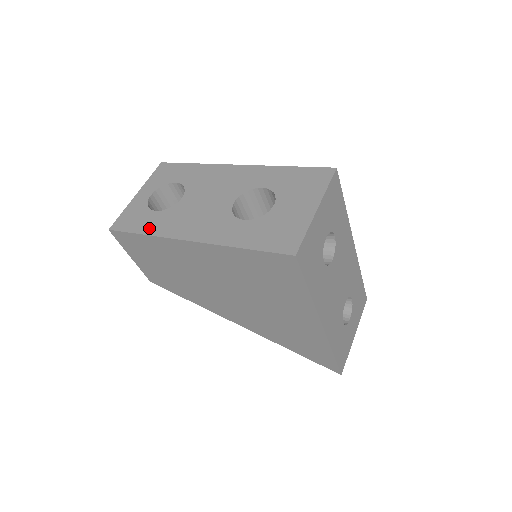
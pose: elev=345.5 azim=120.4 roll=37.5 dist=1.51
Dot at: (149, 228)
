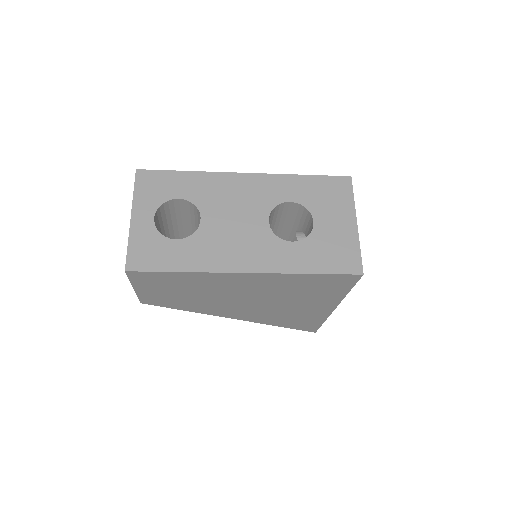
Dot at: (184, 263)
